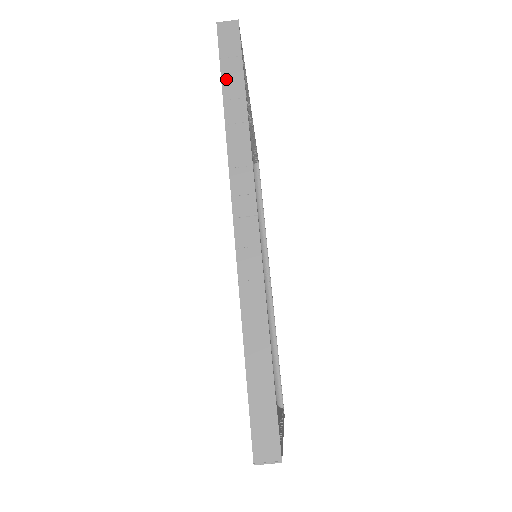
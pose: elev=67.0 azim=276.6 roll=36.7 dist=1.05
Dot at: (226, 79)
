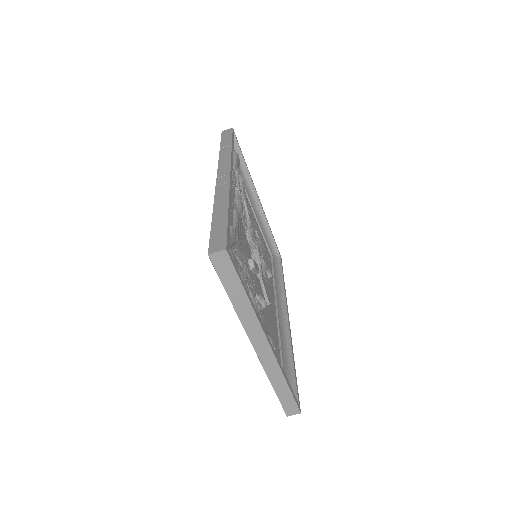
Dot at: (223, 143)
